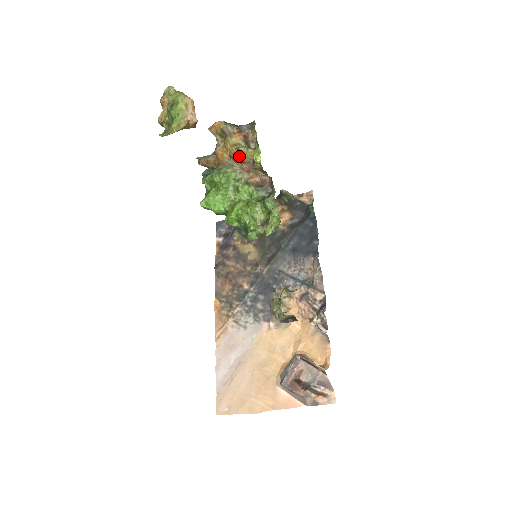
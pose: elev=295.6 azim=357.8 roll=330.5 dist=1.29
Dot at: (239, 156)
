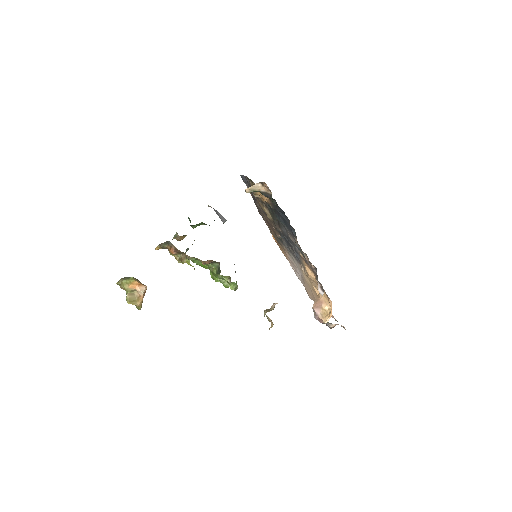
Dot at: occluded
